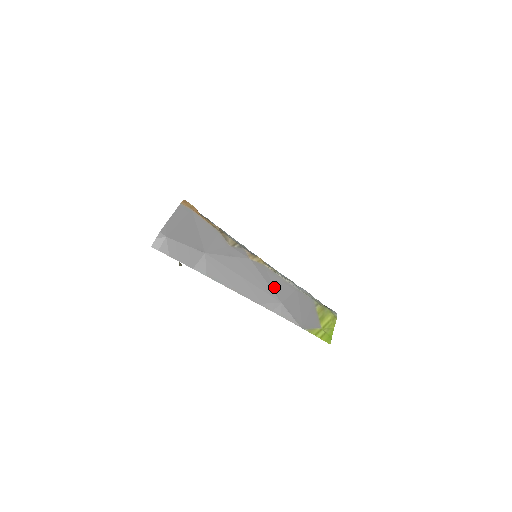
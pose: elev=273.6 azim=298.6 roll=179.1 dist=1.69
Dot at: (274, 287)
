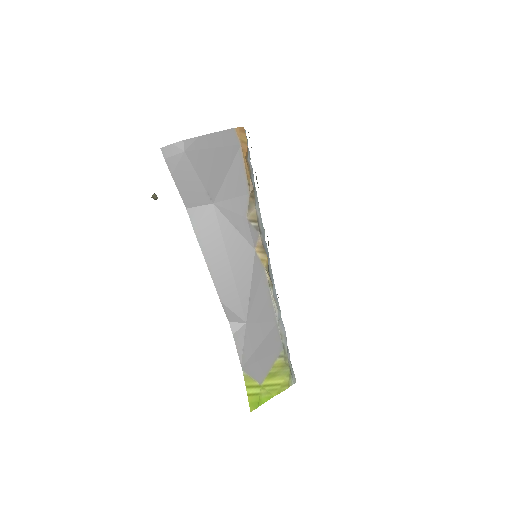
Dot at: (254, 300)
